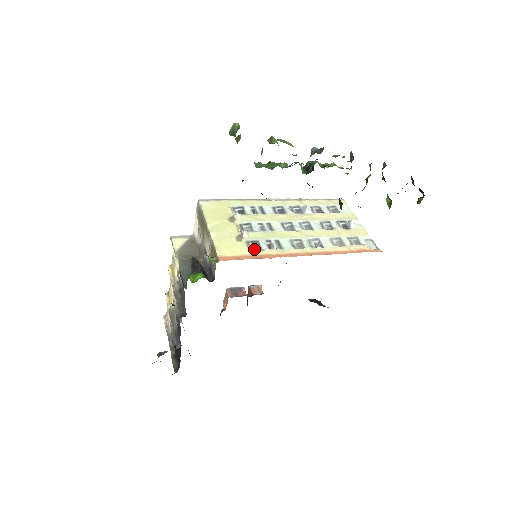
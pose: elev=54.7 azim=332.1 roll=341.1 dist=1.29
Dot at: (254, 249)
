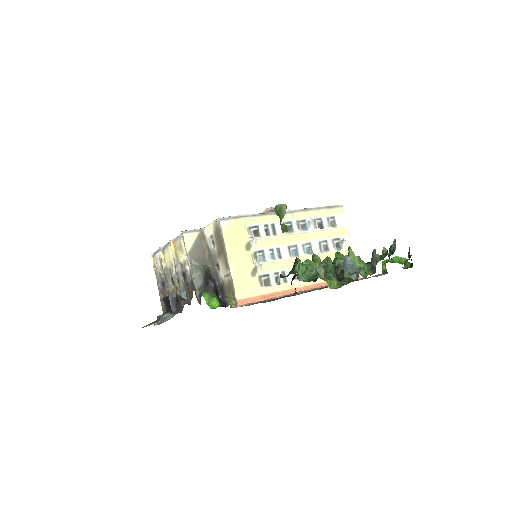
Dot at: (264, 284)
